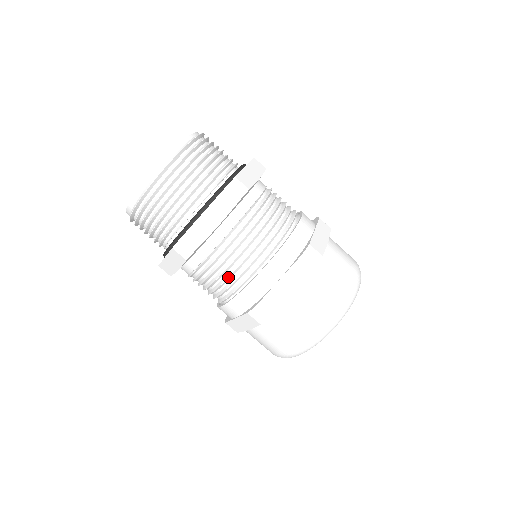
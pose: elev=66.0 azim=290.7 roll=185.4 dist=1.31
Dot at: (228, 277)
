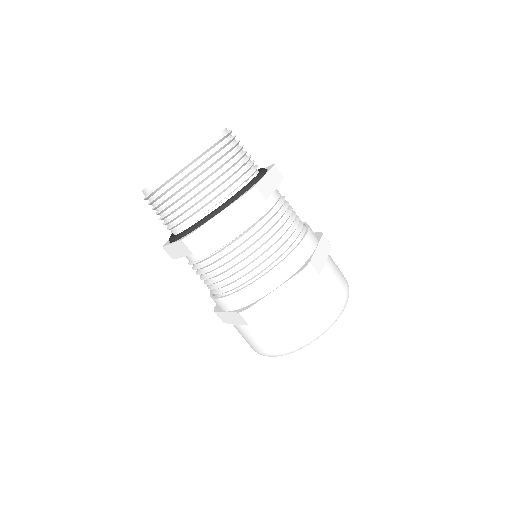
Dot at: (228, 276)
